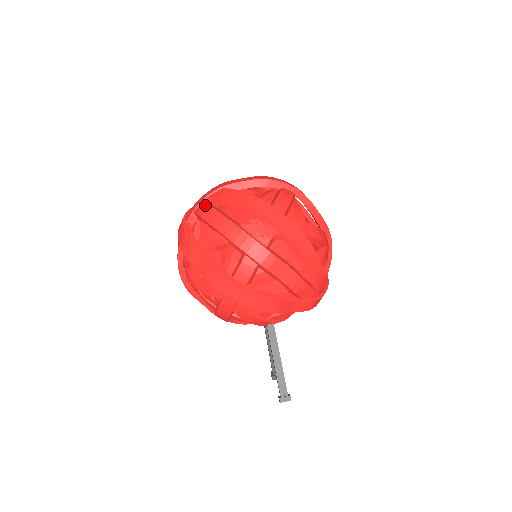
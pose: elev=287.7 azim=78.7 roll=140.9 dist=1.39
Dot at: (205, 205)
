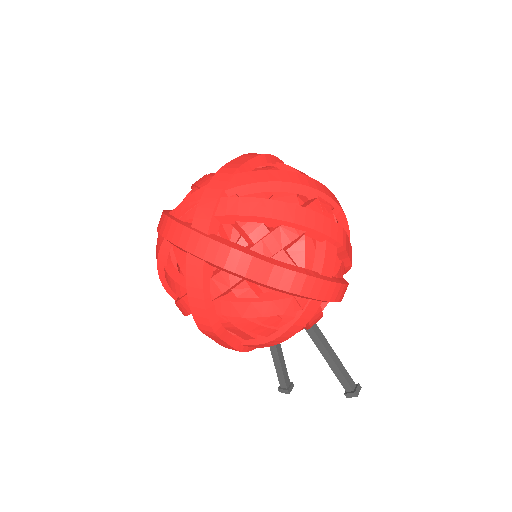
Dot at: (237, 199)
